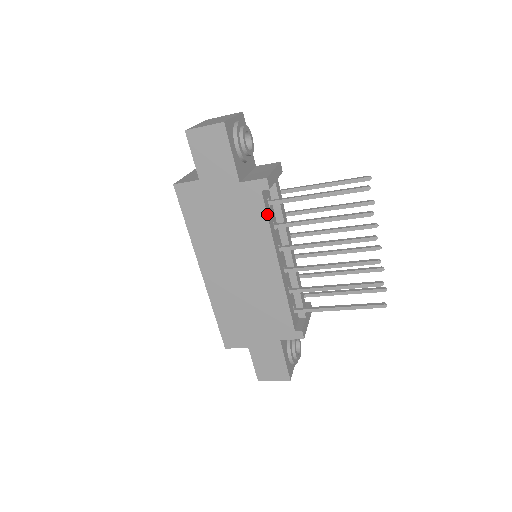
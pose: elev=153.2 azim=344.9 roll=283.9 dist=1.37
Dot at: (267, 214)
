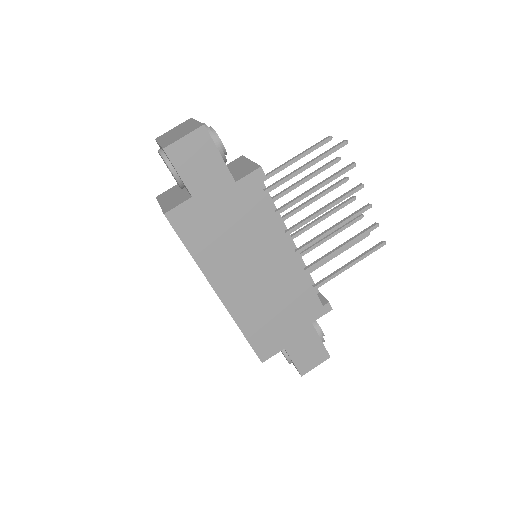
Dot at: occluded
